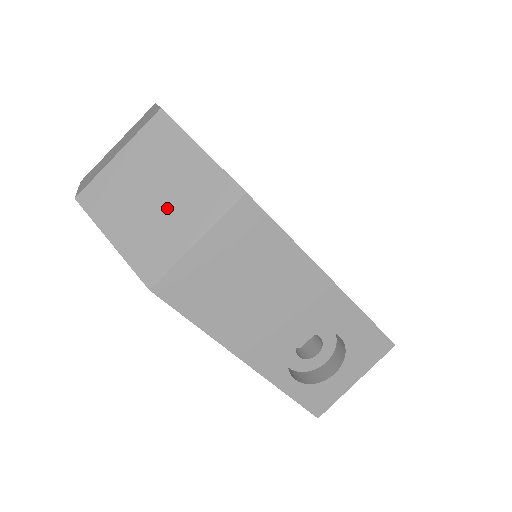
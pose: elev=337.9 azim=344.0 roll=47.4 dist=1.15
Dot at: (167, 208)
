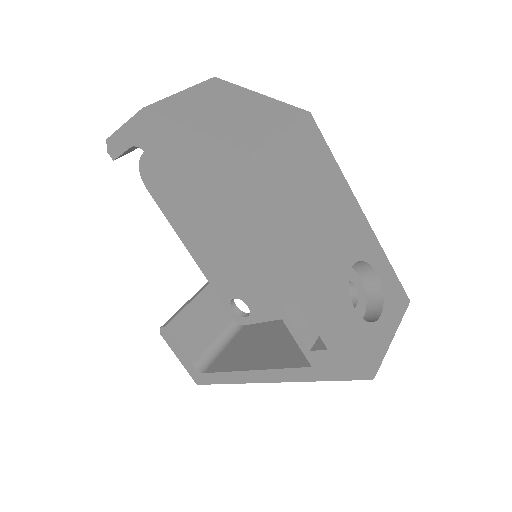
Dot at: (245, 116)
